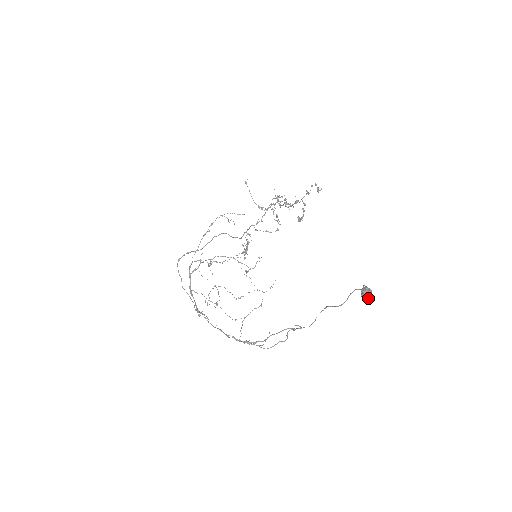
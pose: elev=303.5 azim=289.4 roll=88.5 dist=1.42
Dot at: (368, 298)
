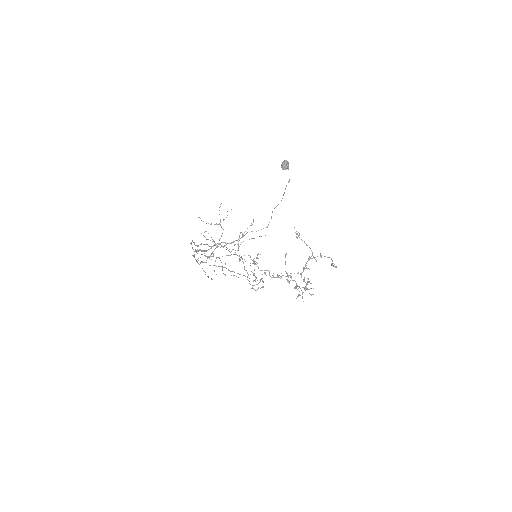
Dot at: (283, 162)
